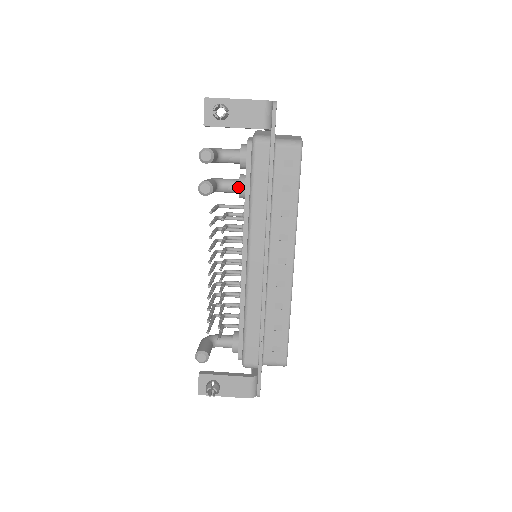
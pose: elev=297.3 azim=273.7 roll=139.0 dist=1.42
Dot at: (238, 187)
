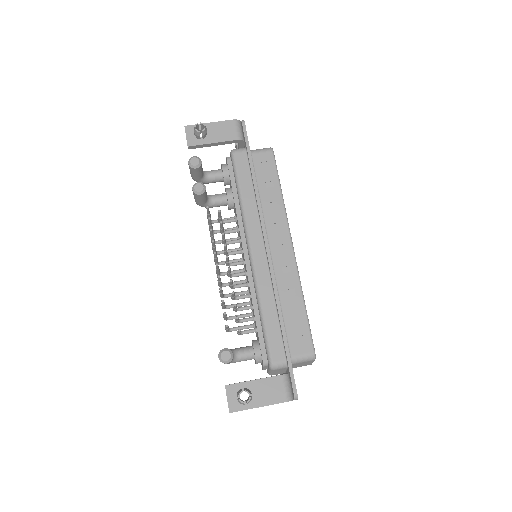
Dot at: (226, 197)
